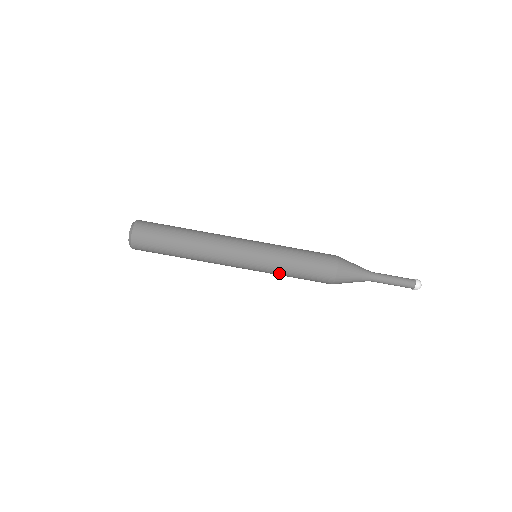
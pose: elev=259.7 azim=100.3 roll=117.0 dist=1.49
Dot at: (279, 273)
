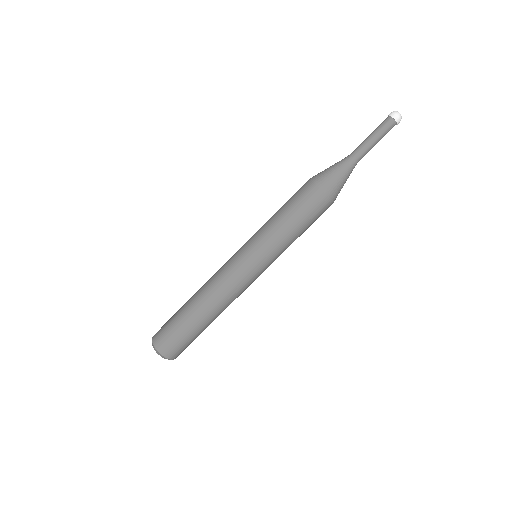
Dot at: (276, 238)
